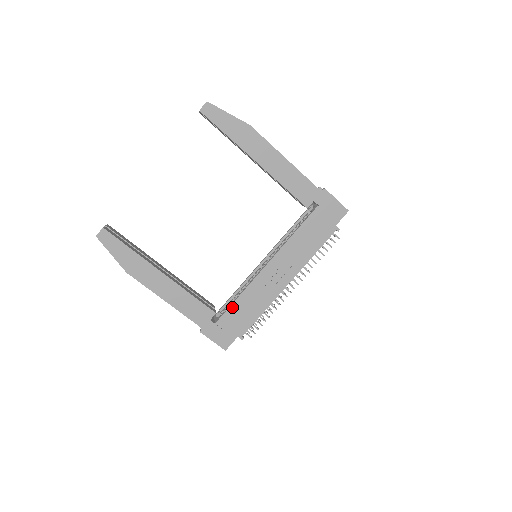
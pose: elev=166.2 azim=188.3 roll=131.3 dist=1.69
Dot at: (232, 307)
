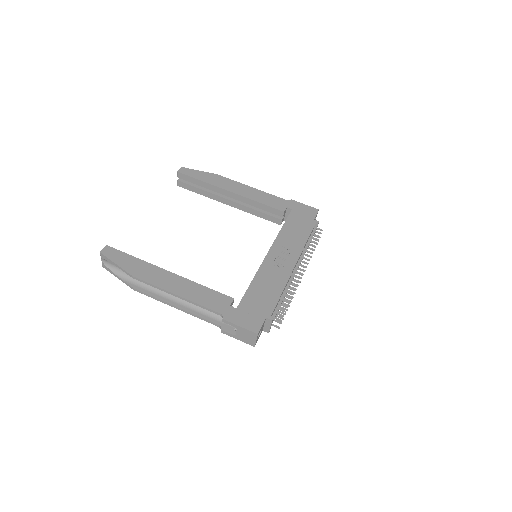
Dot at: (249, 291)
